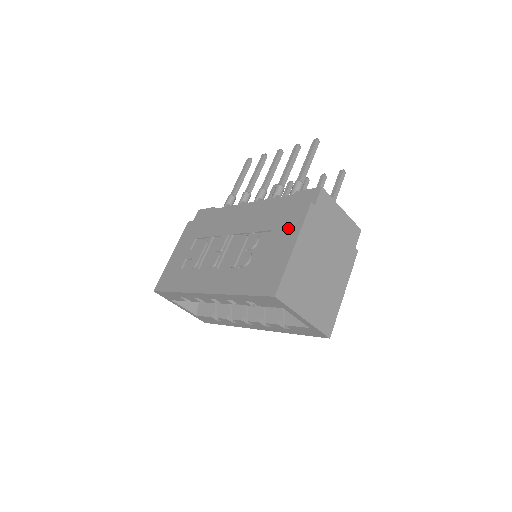
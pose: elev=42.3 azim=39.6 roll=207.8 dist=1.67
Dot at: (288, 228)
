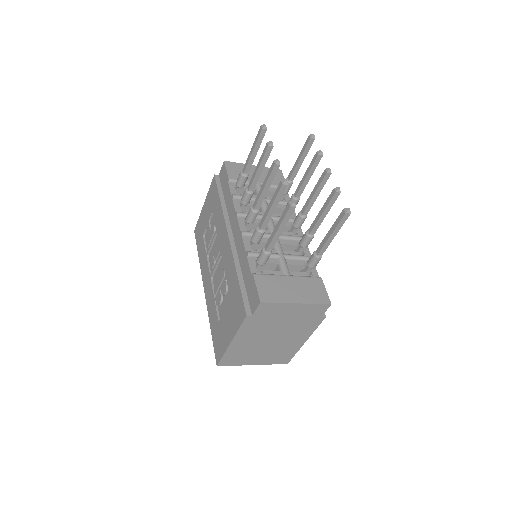
Dot at: (234, 317)
